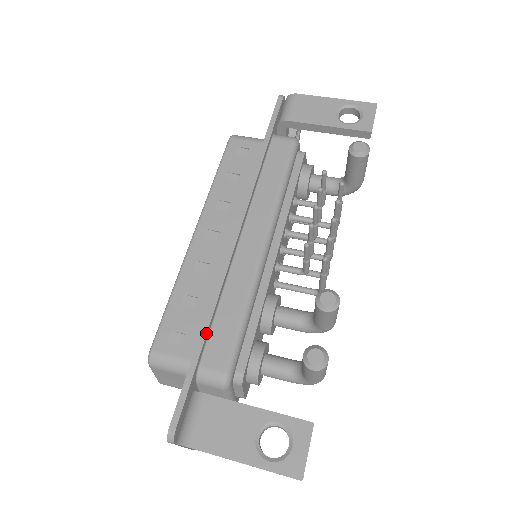
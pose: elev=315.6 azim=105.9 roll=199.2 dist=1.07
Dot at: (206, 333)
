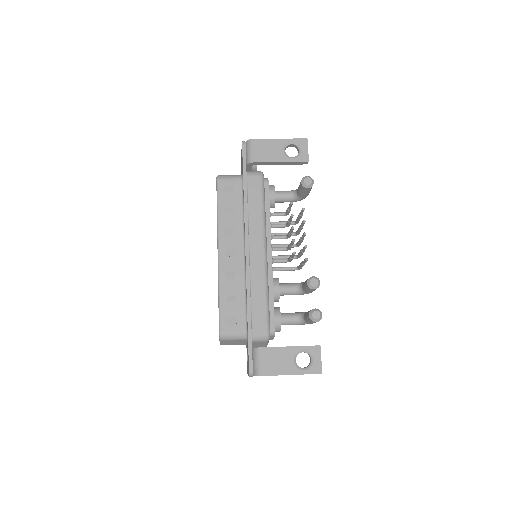
Dot at: (251, 315)
